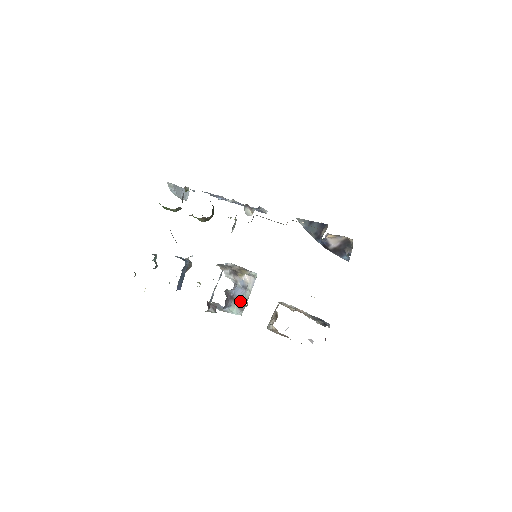
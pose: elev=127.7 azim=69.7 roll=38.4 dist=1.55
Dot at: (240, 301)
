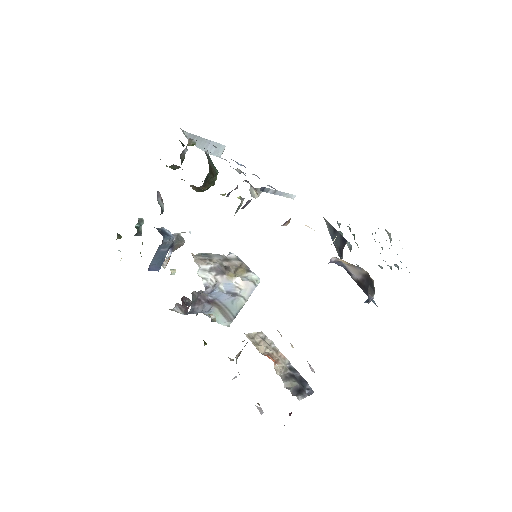
Dot at: (227, 308)
